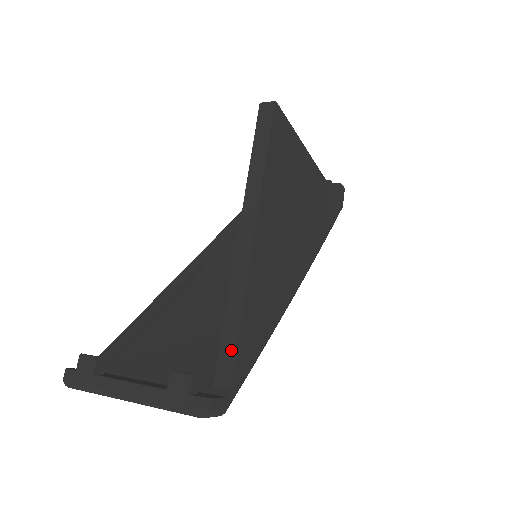
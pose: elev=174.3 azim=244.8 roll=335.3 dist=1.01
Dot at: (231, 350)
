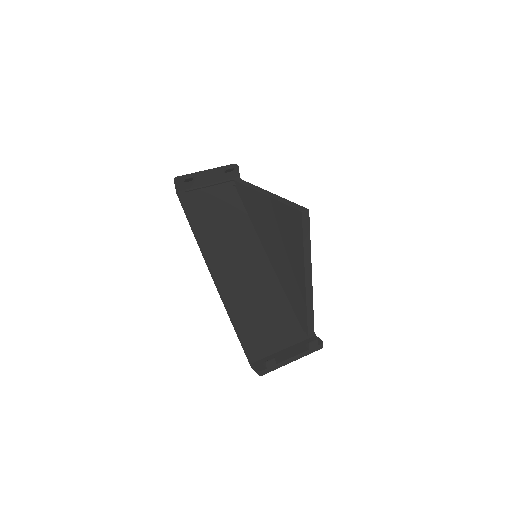
Dot at: (312, 320)
